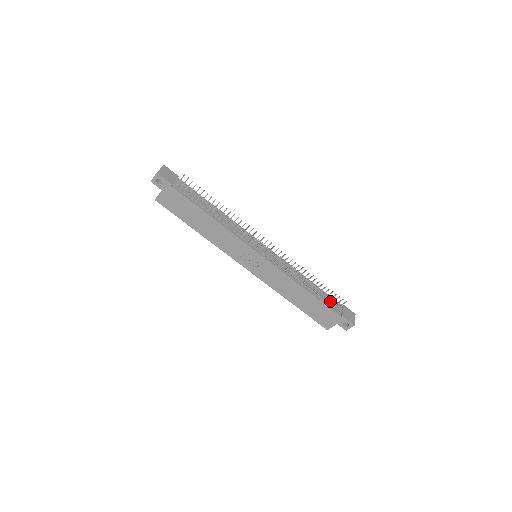
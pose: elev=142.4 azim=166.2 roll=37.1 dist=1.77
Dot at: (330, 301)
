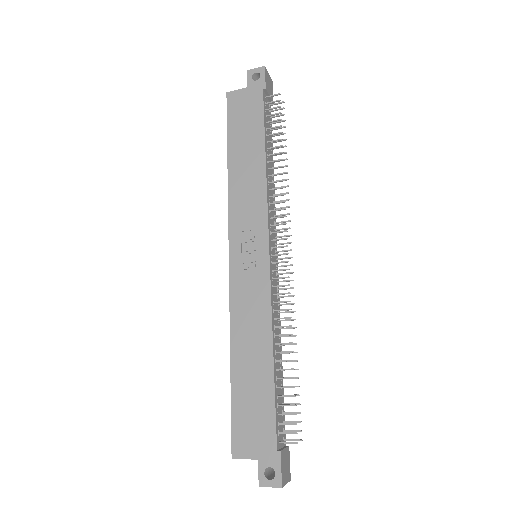
Dot at: occluded
